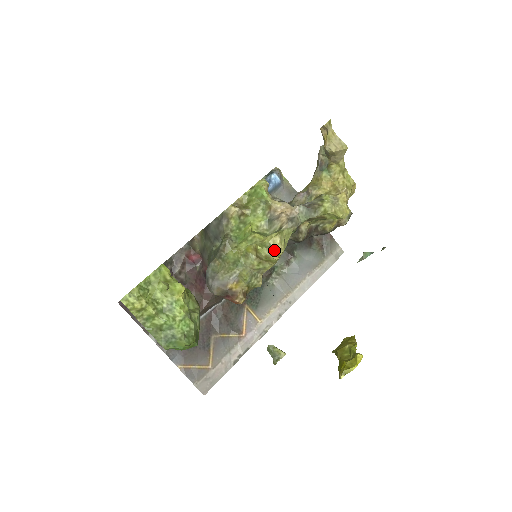
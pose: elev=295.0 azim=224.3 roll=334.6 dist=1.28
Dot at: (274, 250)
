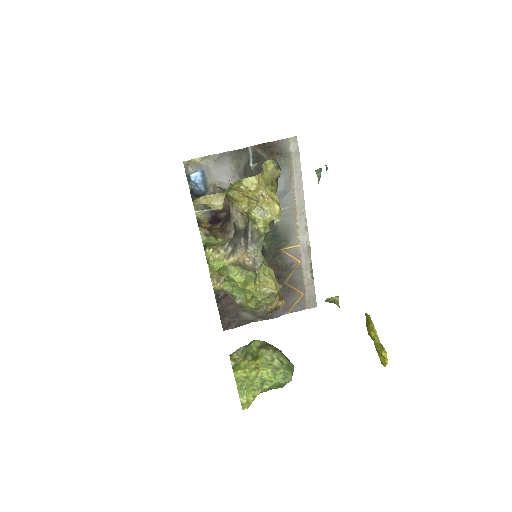
Dot at: (269, 289)
